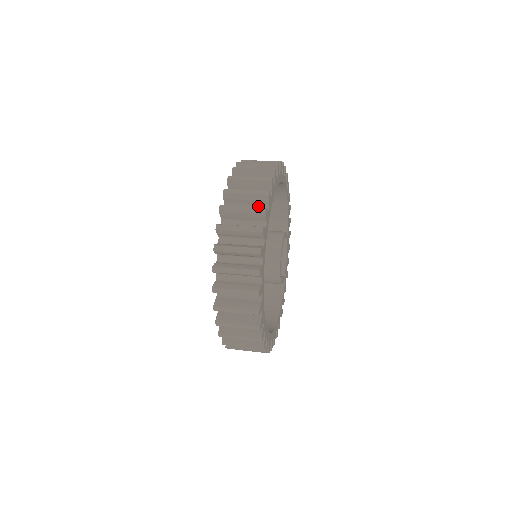
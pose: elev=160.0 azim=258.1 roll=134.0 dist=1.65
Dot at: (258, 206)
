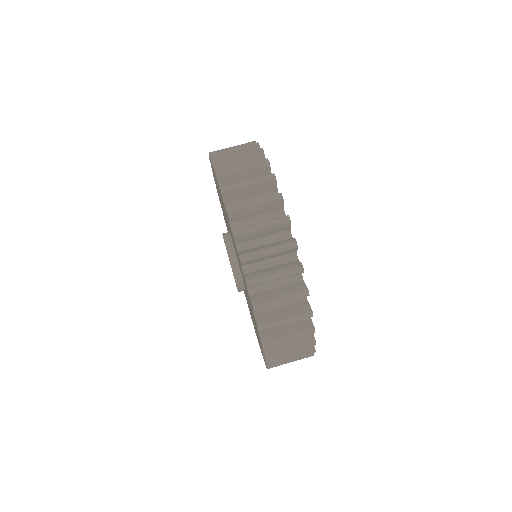
Dot at: (283, 255)
